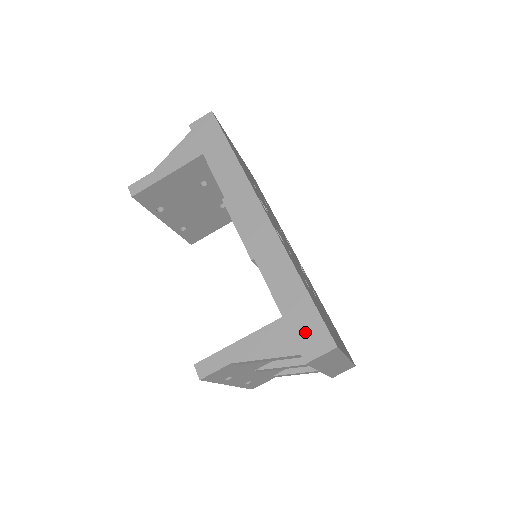
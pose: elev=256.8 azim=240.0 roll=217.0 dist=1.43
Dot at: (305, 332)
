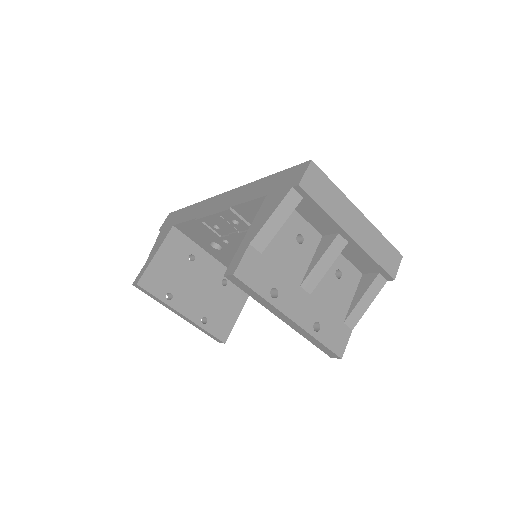
Dot at: (286, 181)
